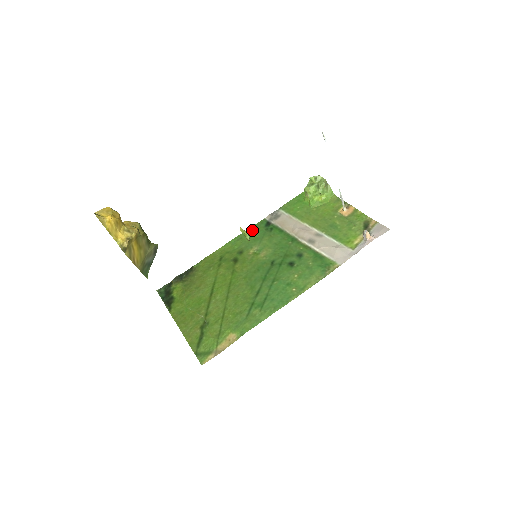
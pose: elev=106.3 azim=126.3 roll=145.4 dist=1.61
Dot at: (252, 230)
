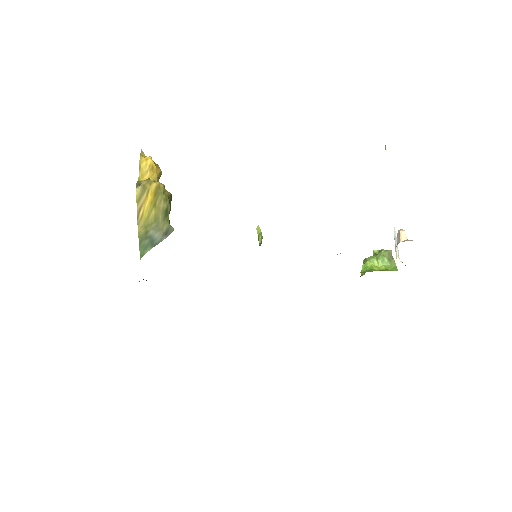
Dot at: occluded
